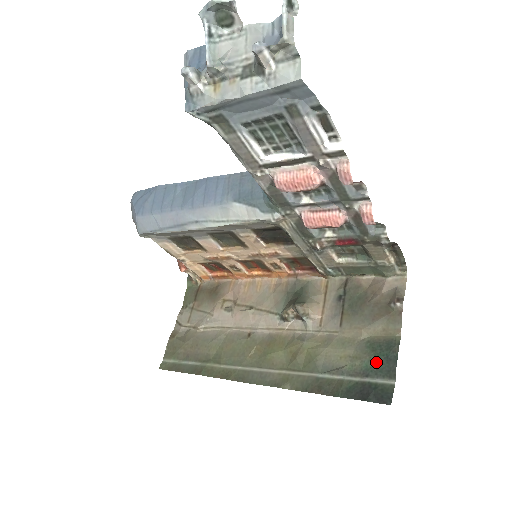
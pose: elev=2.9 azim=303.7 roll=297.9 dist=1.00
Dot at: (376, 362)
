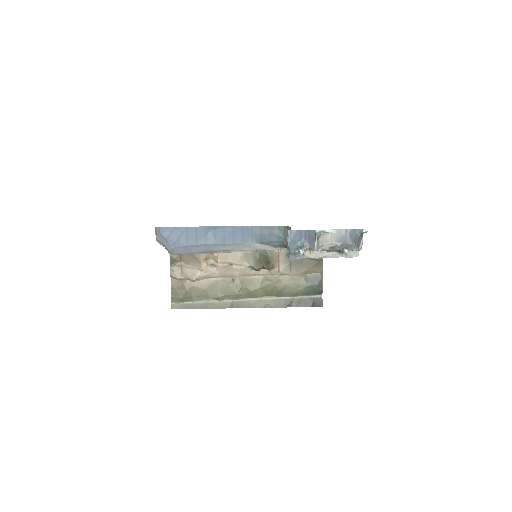
Dot at: (313, 288)
